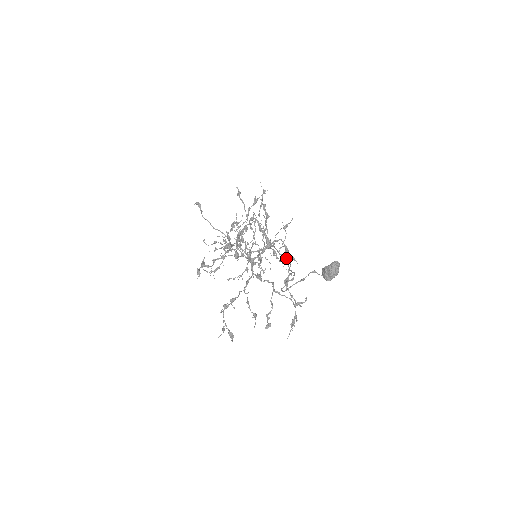
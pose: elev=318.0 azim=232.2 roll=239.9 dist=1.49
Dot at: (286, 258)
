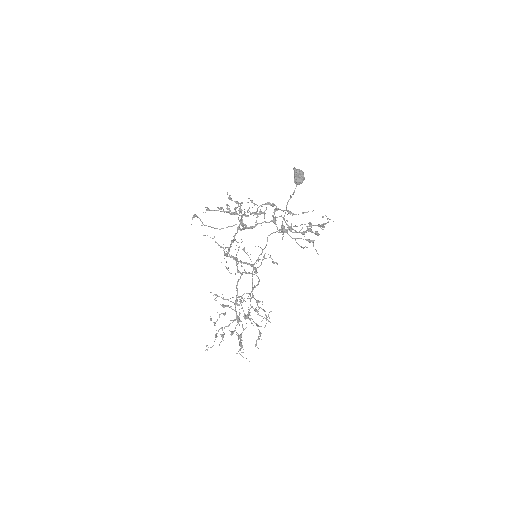
Dot at: (272, 233)
